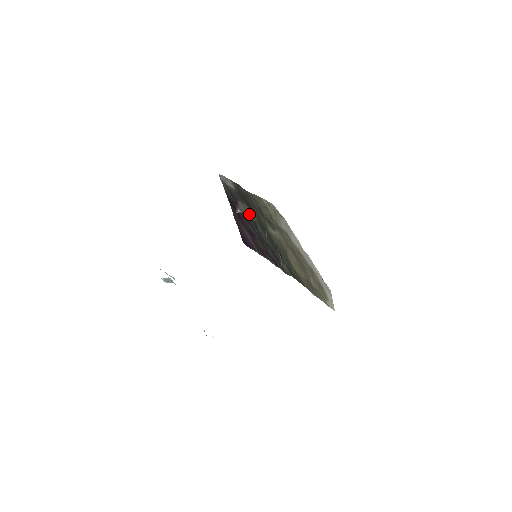
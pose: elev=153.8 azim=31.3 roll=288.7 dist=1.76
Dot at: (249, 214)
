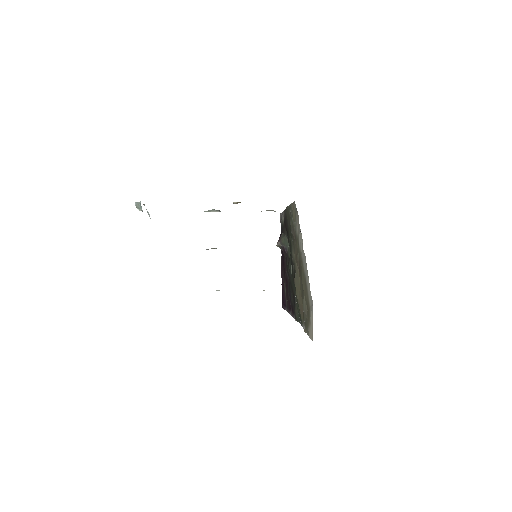
Dot at: (287, 248)
